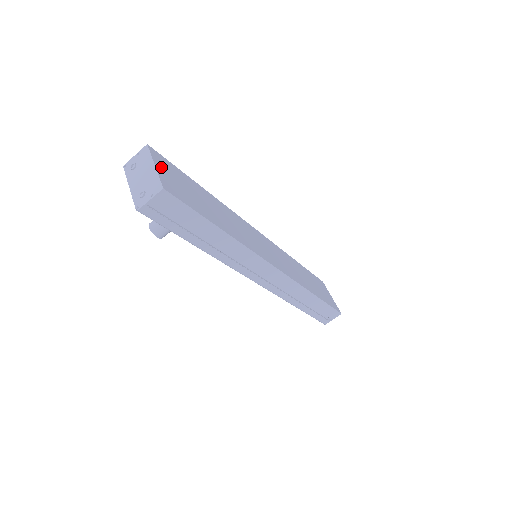
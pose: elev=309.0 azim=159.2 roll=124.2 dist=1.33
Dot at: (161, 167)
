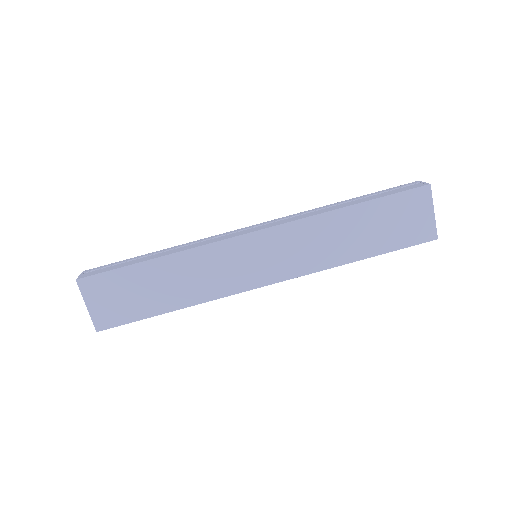
Dot at: (93, 299)
